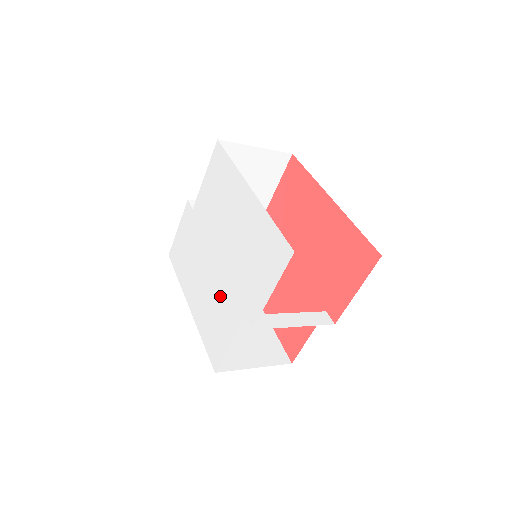
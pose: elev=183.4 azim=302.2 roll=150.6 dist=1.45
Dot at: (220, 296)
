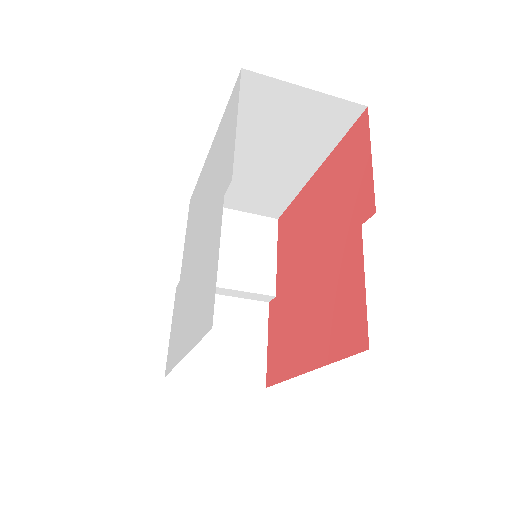
Dot at: (204, 254)
